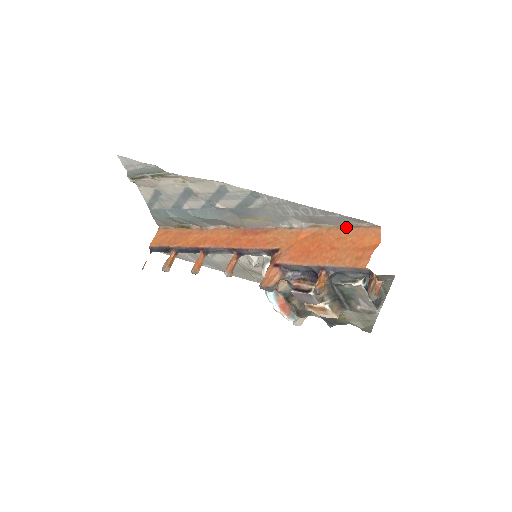
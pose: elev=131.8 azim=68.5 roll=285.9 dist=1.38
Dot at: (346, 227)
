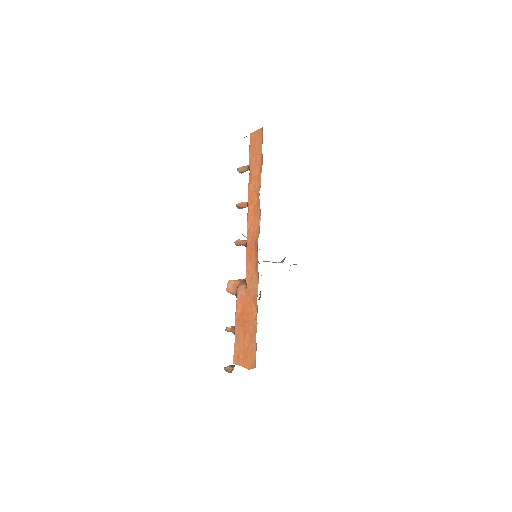
Dot at: occluded
